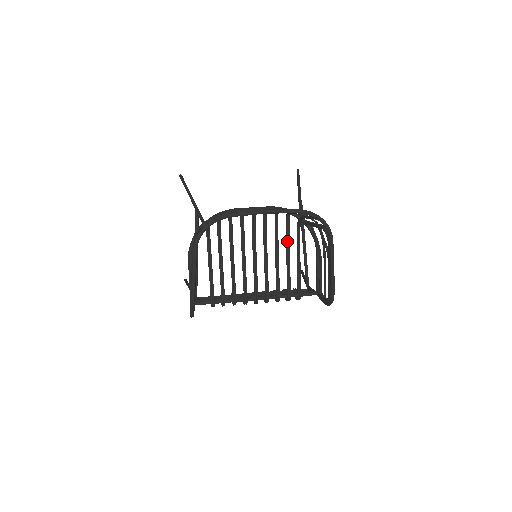
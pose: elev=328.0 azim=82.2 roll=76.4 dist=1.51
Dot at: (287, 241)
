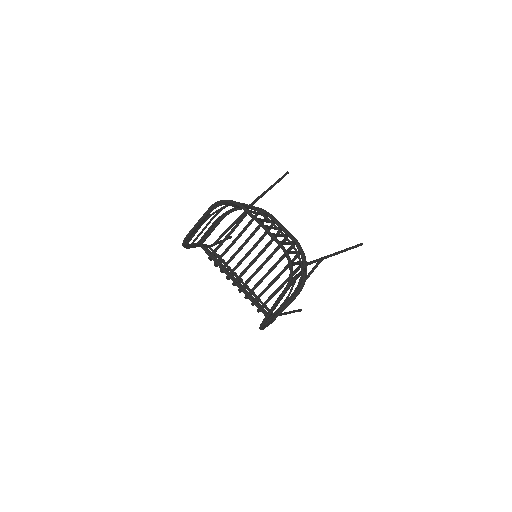
Dot at: (284, 269)
